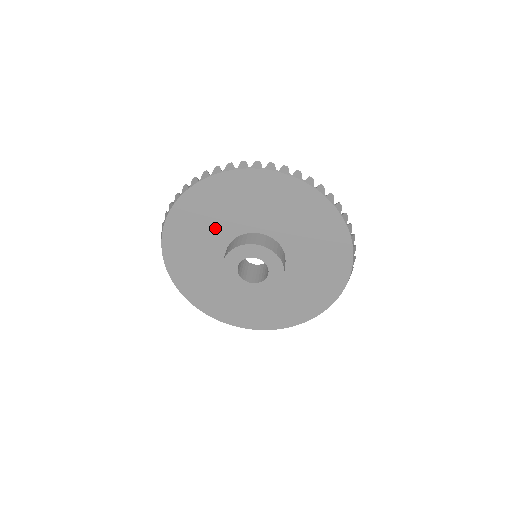
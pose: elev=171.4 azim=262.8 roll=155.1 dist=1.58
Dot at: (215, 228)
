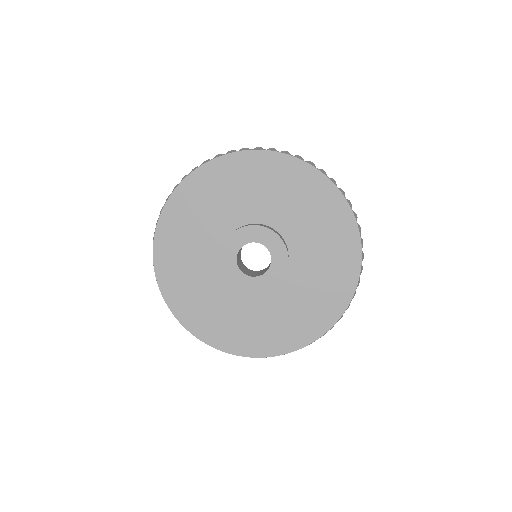
Dot at: (213, 220)
